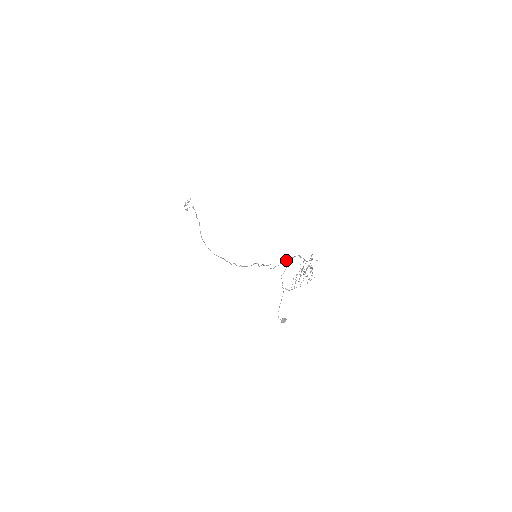
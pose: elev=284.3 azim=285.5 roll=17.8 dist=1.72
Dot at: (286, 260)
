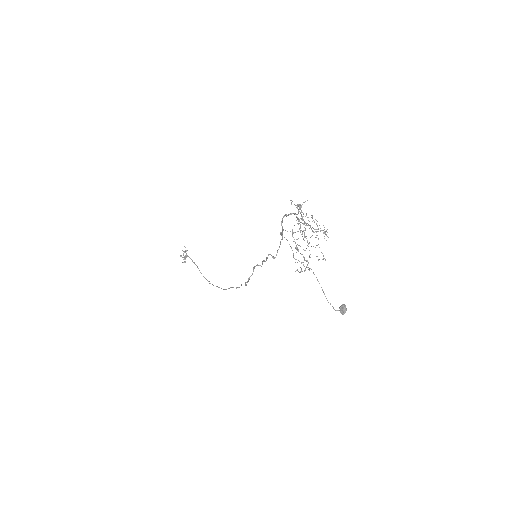
Dot at: (280, 233)
